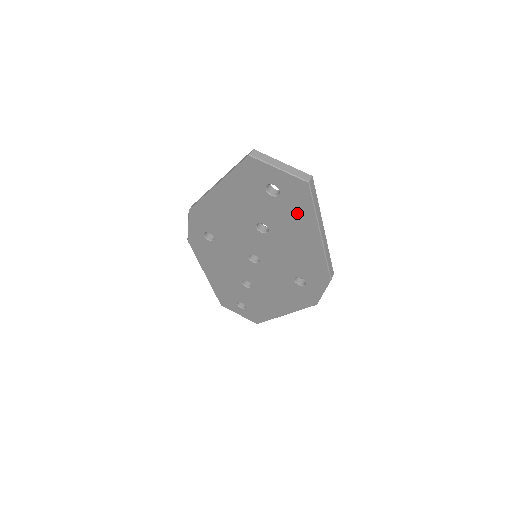
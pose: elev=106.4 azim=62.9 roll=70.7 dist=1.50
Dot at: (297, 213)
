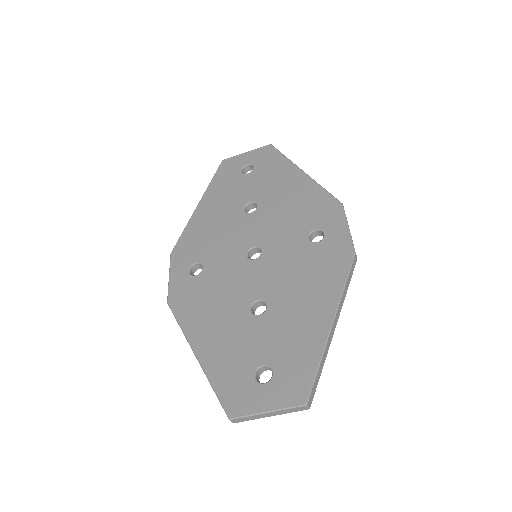
Dot at: occluded
